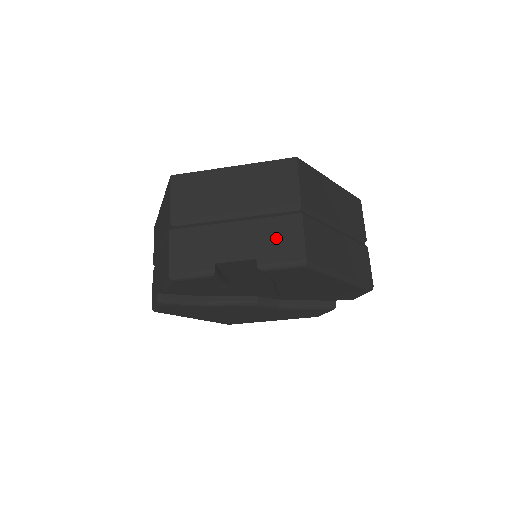
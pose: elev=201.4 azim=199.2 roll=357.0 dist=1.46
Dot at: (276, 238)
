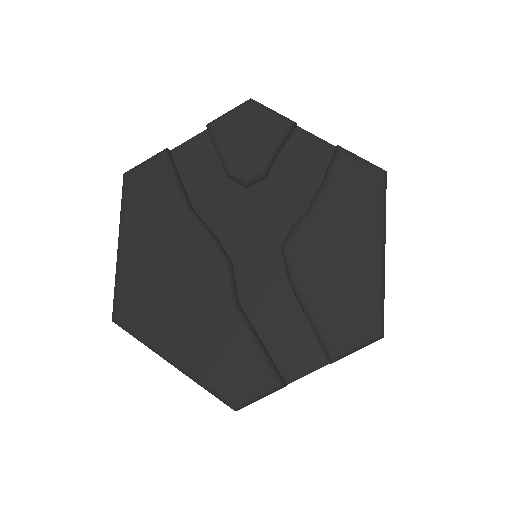
Dot at: occluded
